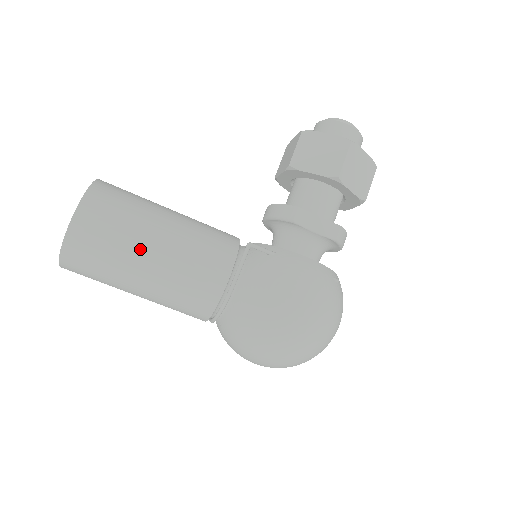
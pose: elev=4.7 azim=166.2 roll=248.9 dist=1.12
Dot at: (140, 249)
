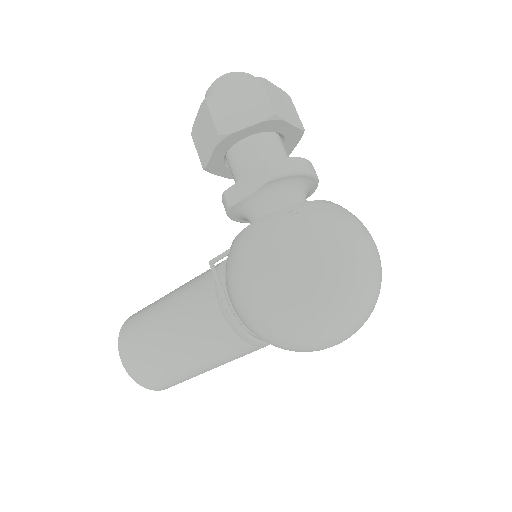
Dot at: (159, 341)
